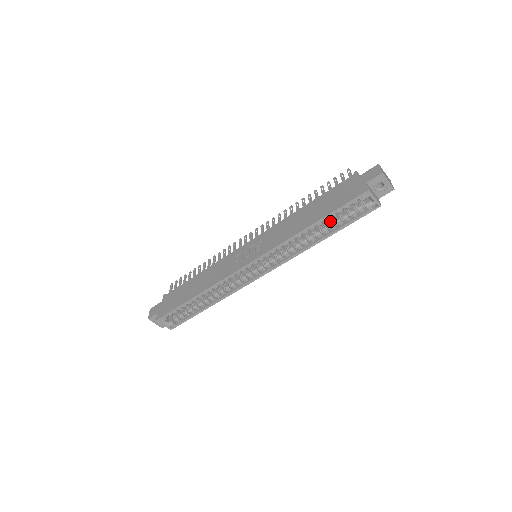
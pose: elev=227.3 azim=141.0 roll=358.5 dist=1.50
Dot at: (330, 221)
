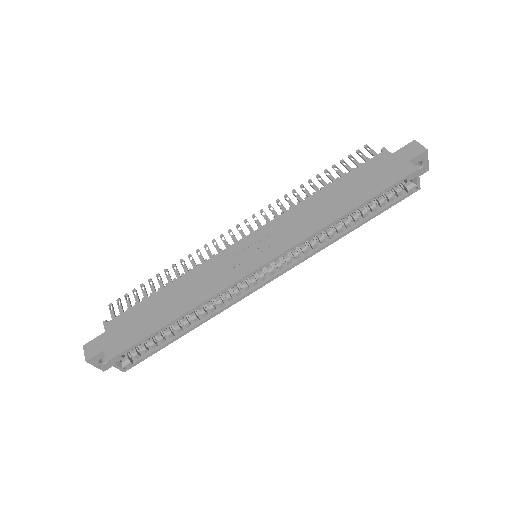
Dot at: occluded
